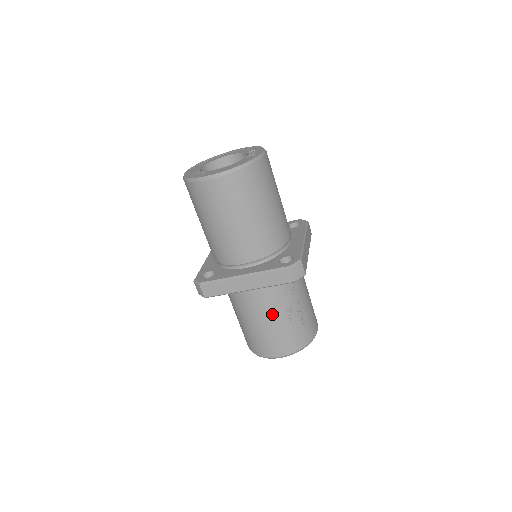
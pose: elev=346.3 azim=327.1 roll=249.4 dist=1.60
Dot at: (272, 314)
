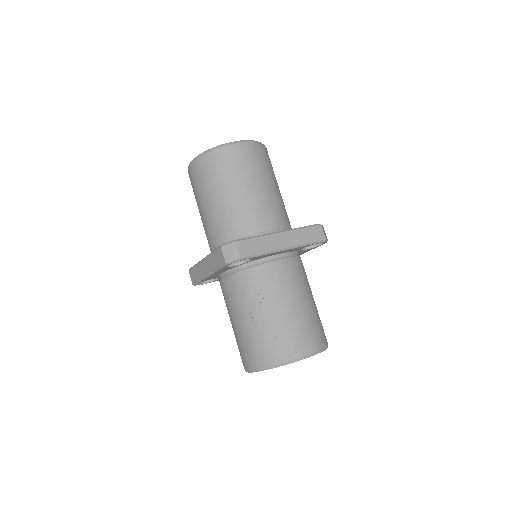
Dot at: (238, 312)
